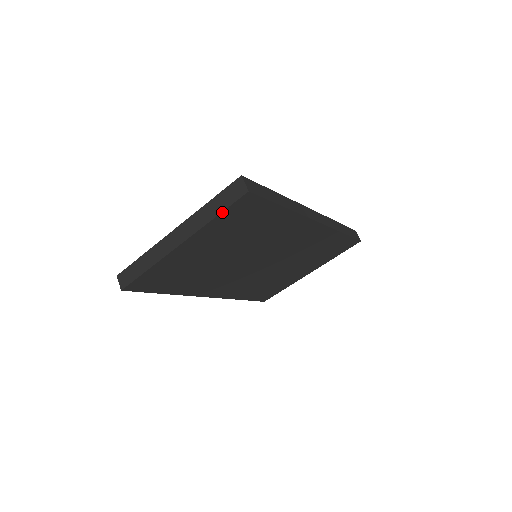
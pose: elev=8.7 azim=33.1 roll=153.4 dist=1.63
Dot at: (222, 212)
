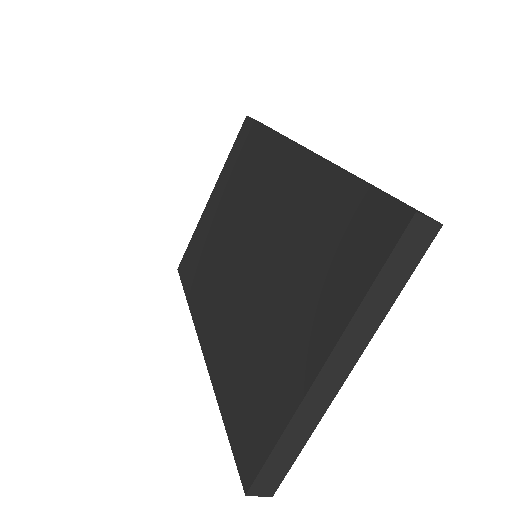
Dot at: (404, 283)
